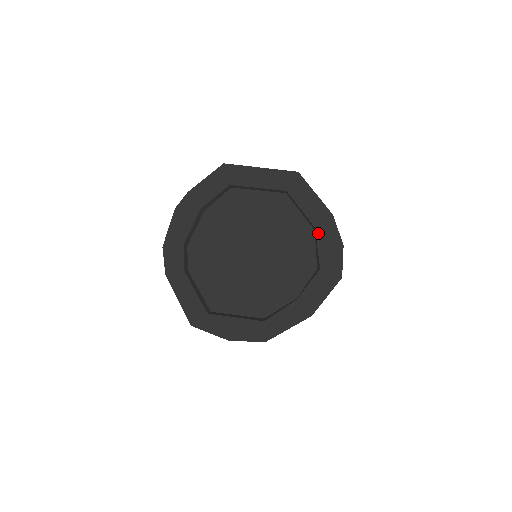
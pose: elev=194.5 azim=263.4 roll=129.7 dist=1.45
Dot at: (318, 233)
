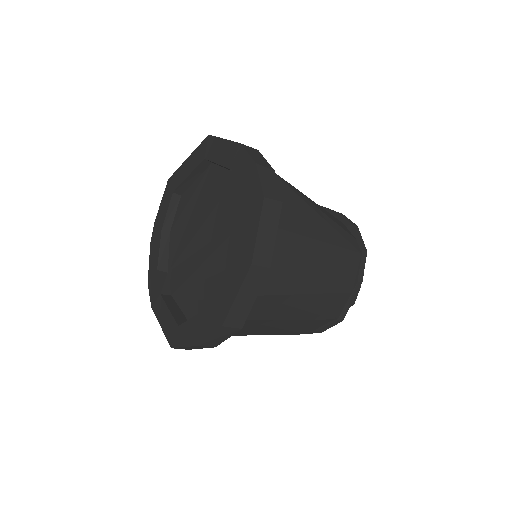
Dot at: (233, 172)
